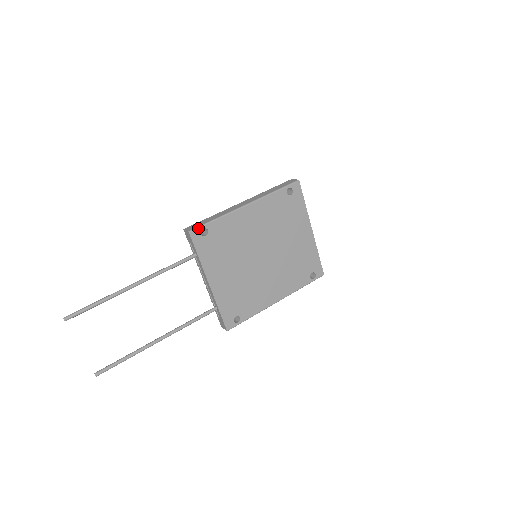
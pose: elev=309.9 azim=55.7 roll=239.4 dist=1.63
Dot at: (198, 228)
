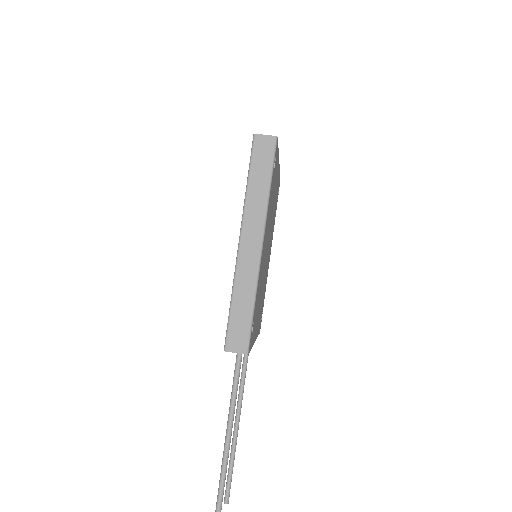
Dot at: (250, 338)
